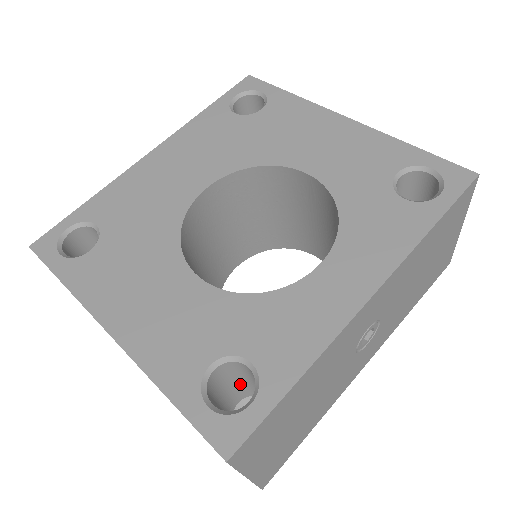
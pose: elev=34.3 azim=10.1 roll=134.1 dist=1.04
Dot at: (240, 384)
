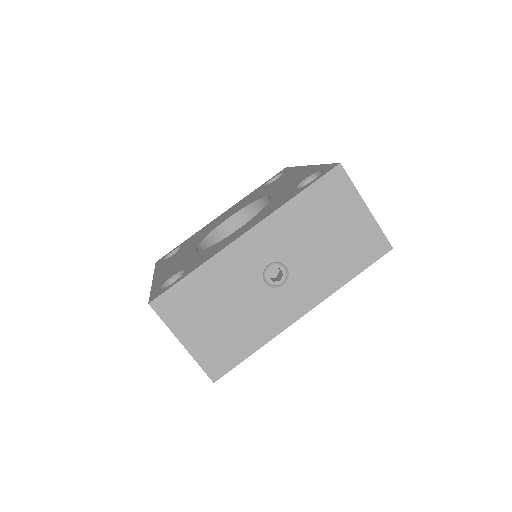
Dot at: occluded
